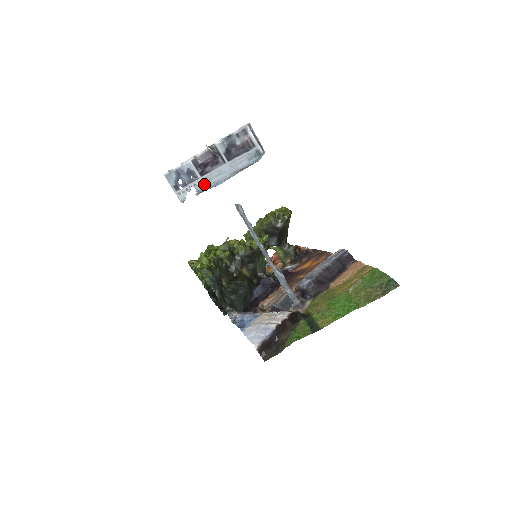
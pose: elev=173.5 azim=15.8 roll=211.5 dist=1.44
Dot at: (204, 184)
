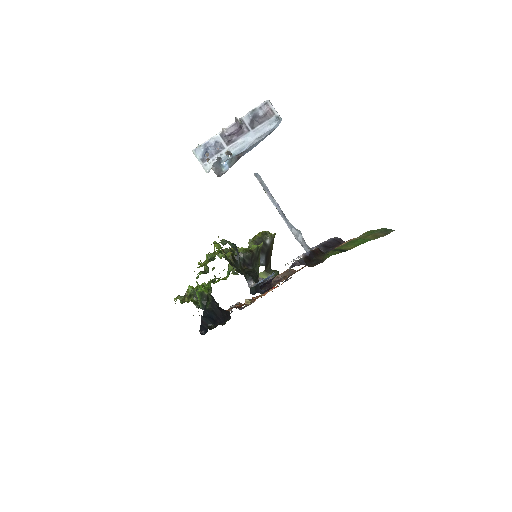
Dot at: (218, 173)
